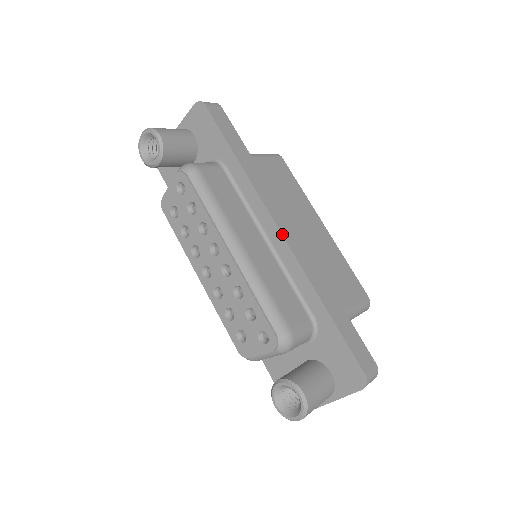
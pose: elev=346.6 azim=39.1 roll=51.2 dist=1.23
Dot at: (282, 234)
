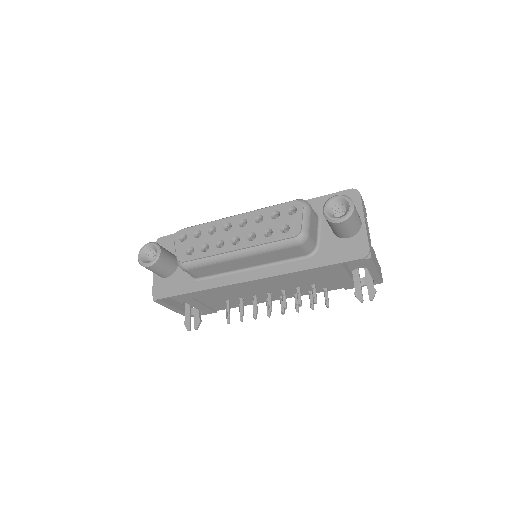
Dot at: occluded
